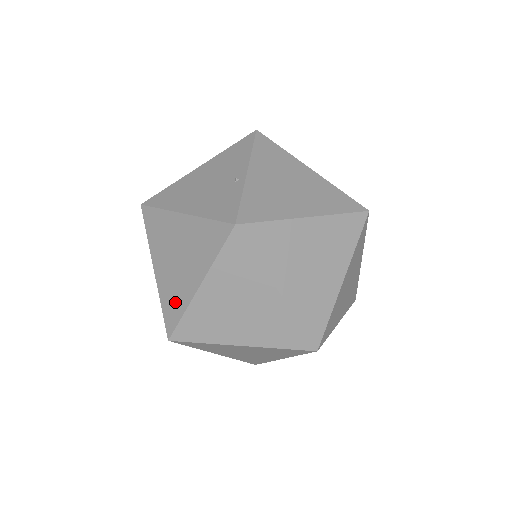
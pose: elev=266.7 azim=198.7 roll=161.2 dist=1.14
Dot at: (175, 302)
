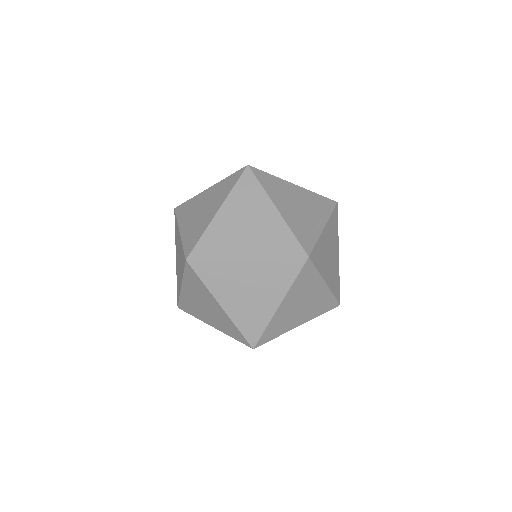
Dot at: (217, 246)
